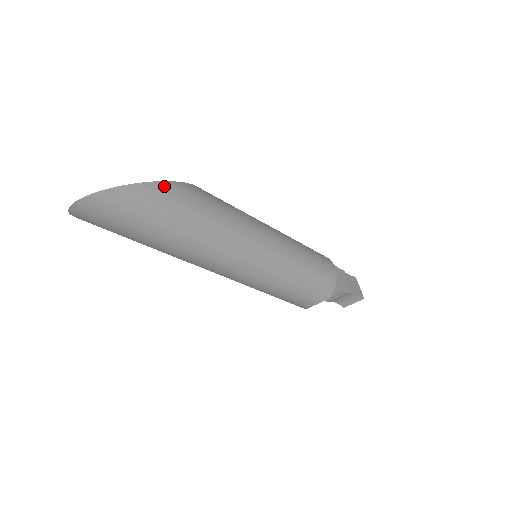
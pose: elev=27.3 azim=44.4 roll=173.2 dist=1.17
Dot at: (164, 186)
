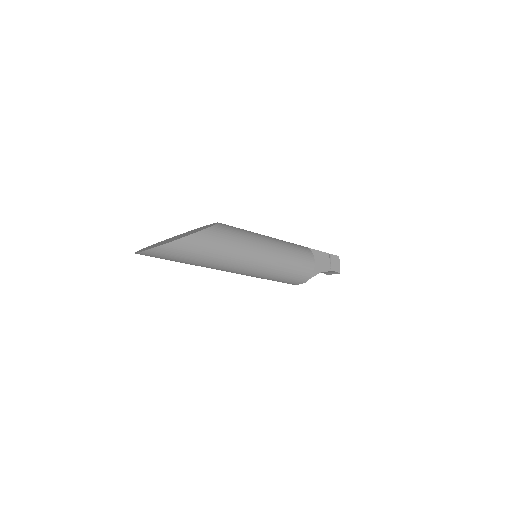
Dot at: (190, 238)
